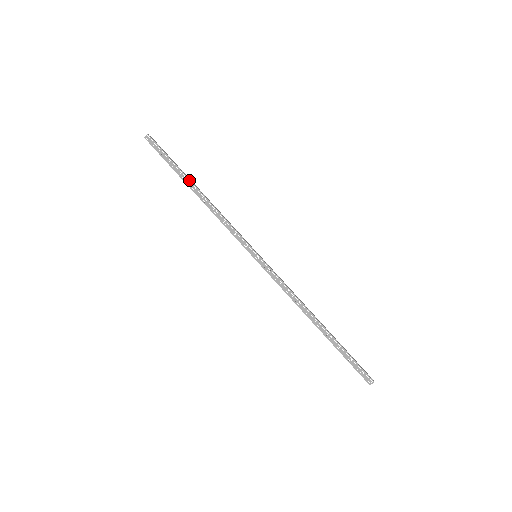
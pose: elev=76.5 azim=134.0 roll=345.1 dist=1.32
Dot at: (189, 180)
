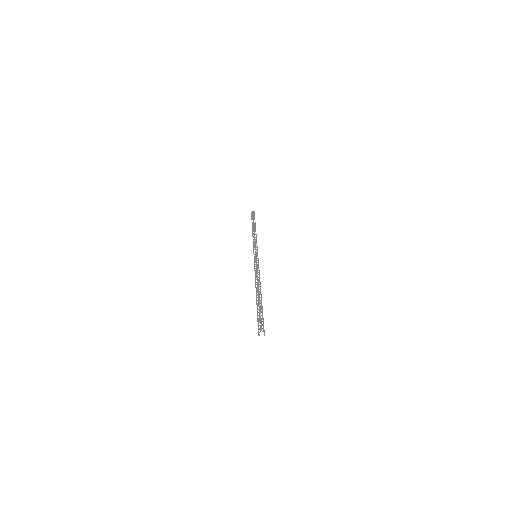
Dot at: (255, 226)
